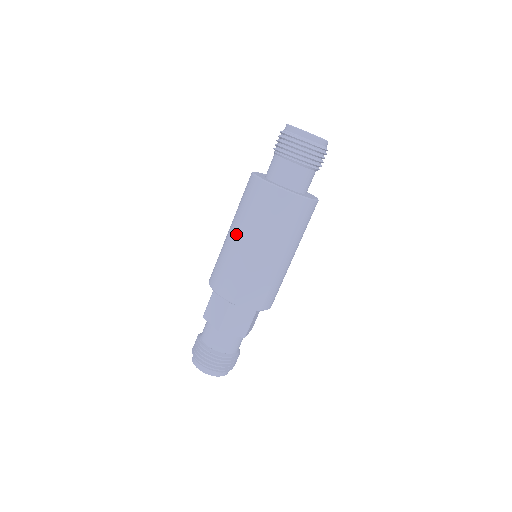
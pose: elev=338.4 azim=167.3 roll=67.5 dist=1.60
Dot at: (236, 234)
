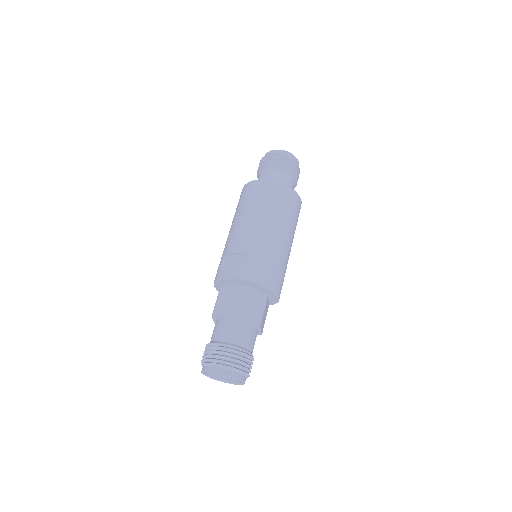
Dot at: occluded
